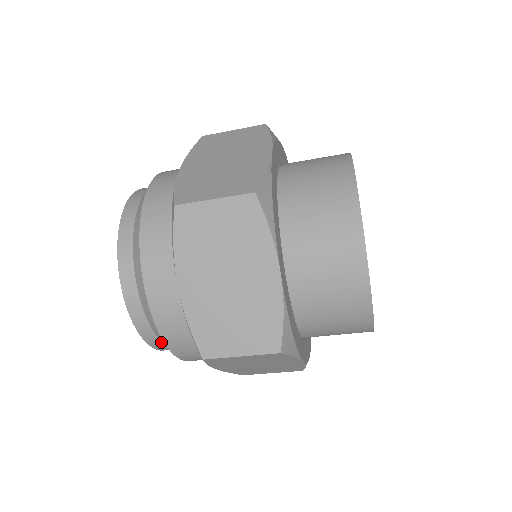
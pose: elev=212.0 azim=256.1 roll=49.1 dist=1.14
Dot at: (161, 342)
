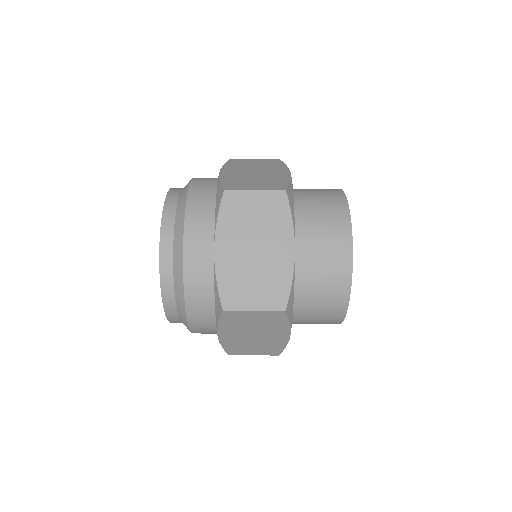
Dot at: (173, 233)
